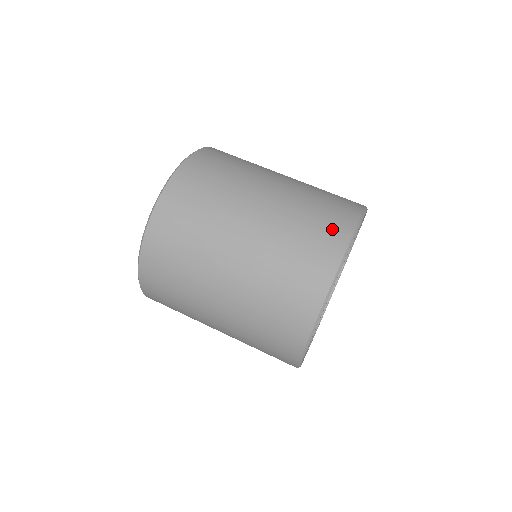
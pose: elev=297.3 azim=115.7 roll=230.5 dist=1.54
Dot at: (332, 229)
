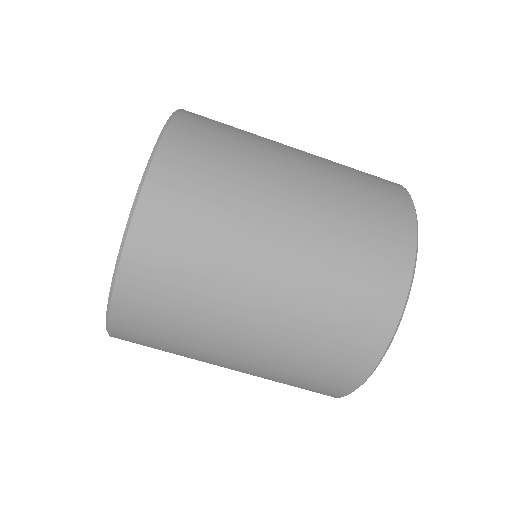
Dot at: (323, 389)
